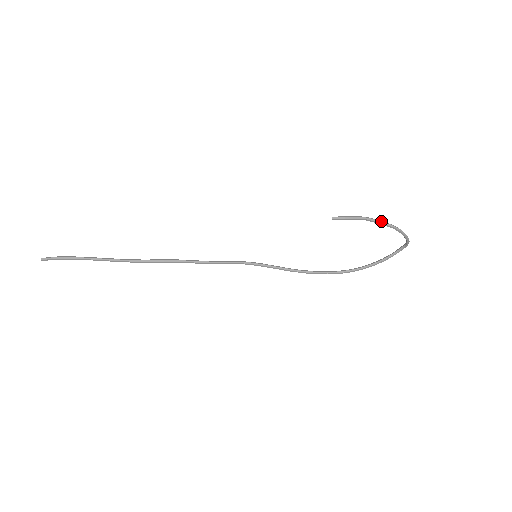
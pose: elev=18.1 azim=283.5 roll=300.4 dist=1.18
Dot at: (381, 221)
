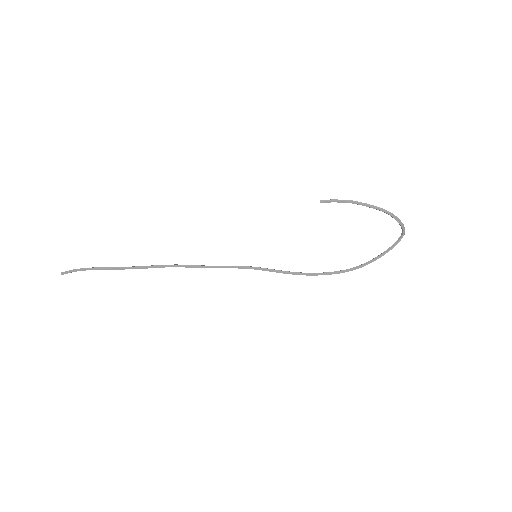
Dot at: occluded
